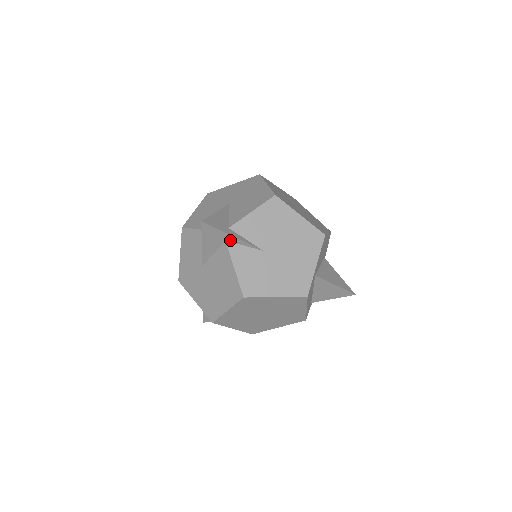
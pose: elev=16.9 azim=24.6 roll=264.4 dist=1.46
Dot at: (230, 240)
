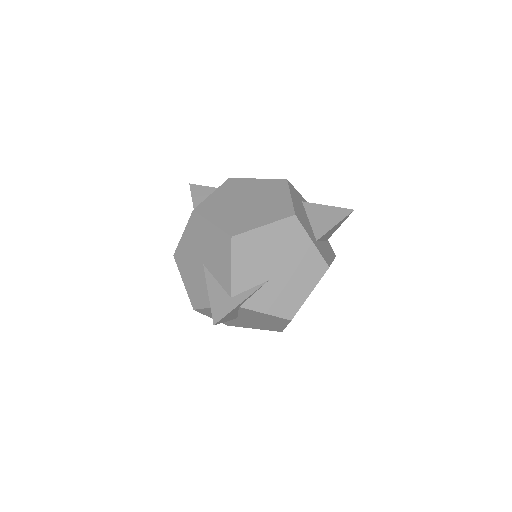
Dot at: (241, 304)
